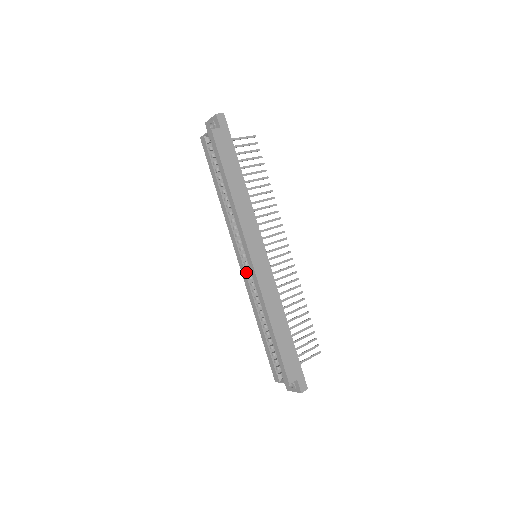
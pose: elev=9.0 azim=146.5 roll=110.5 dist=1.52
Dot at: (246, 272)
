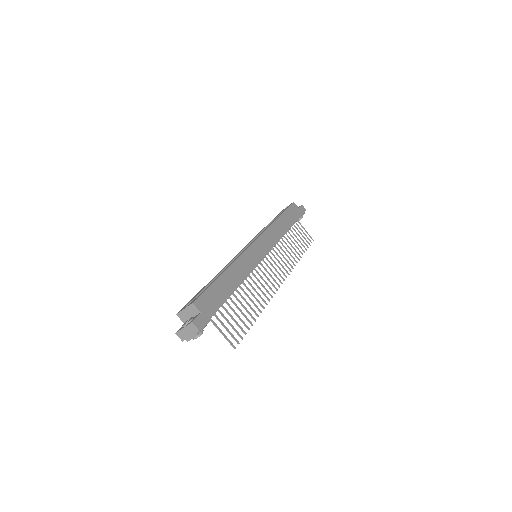
Dot at: occluded
